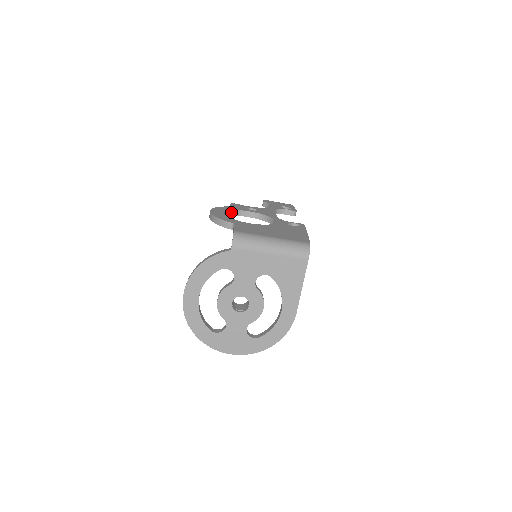
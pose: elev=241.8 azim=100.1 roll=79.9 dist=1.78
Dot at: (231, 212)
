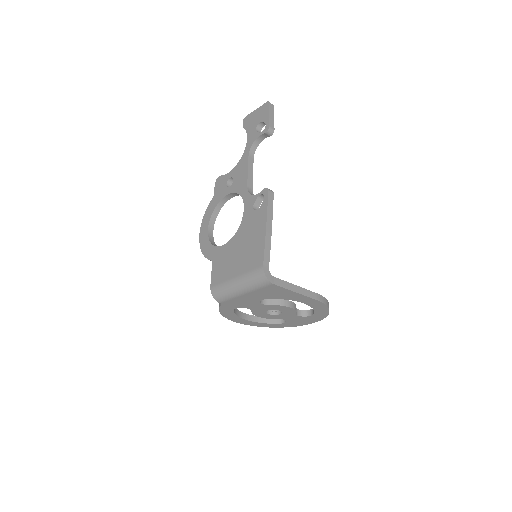
Dot at: (216, 211)
